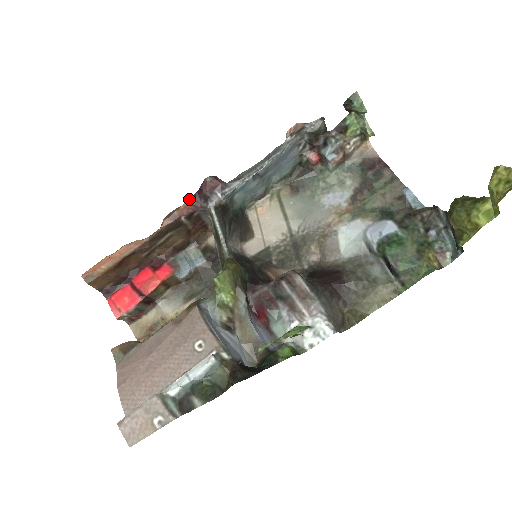
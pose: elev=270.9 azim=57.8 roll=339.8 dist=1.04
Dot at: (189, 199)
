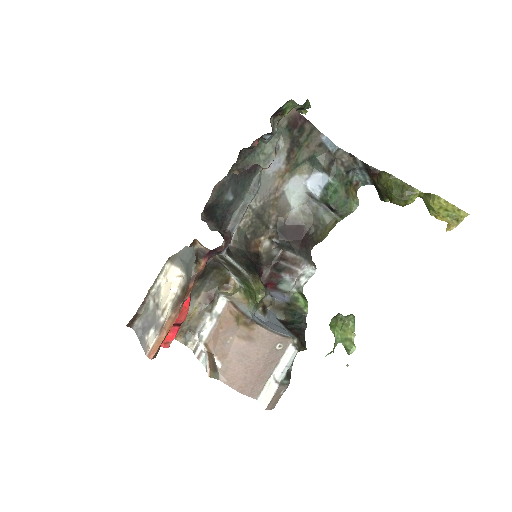
Dot at: (203, 259)
